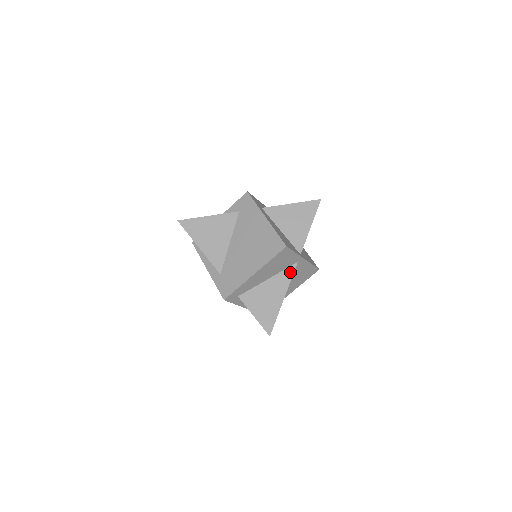
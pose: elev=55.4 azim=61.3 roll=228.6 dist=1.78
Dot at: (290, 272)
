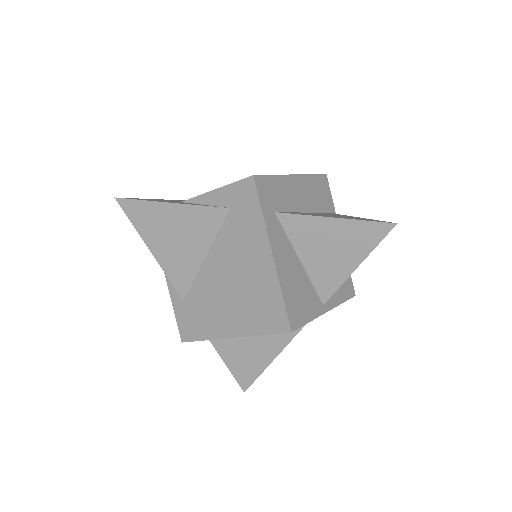
Dot at: occluded
